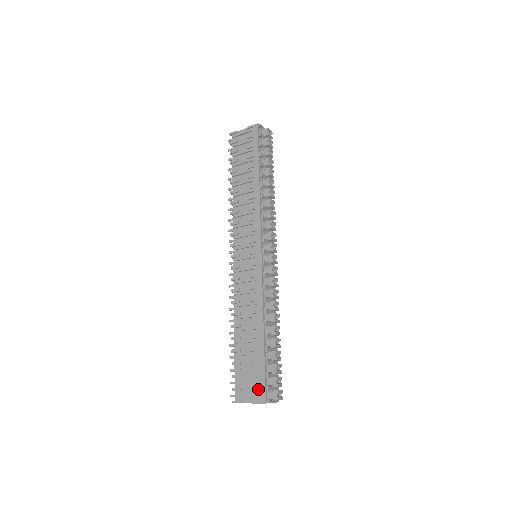
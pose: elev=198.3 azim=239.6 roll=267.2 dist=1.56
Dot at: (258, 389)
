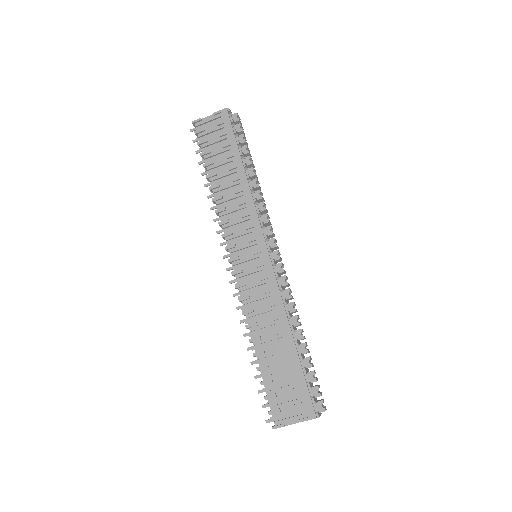
Dot at: (303, 404)
